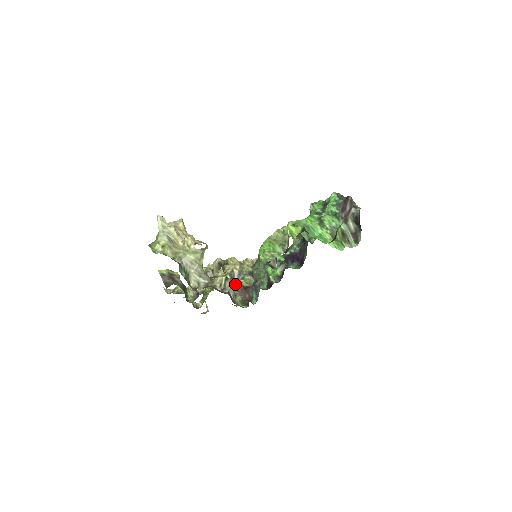
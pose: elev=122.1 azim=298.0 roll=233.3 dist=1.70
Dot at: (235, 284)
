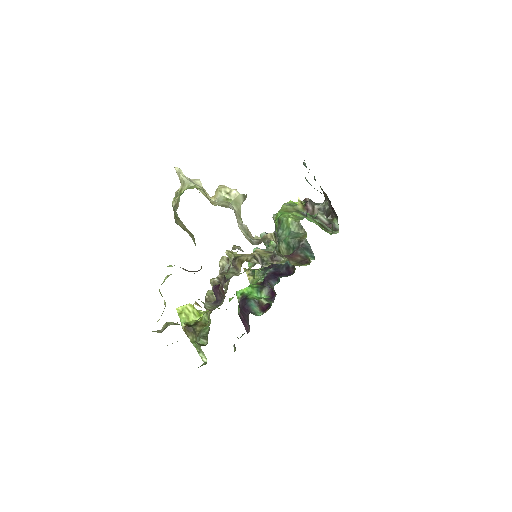
Dot at: (277, 253)
